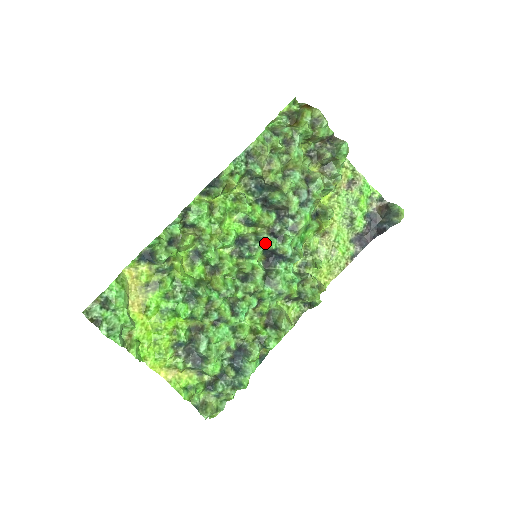
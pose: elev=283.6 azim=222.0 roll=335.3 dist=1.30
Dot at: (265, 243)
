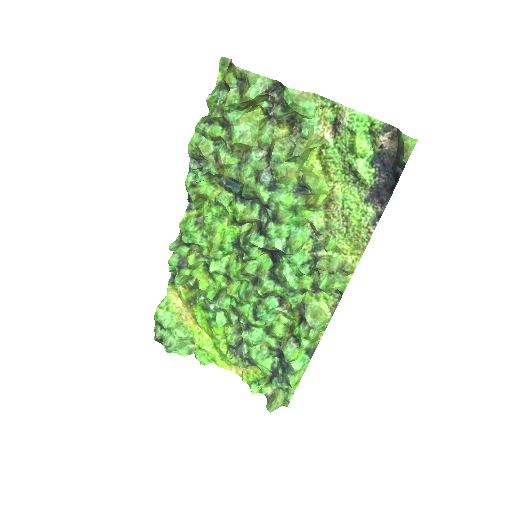
Dot at: (251, 244)
